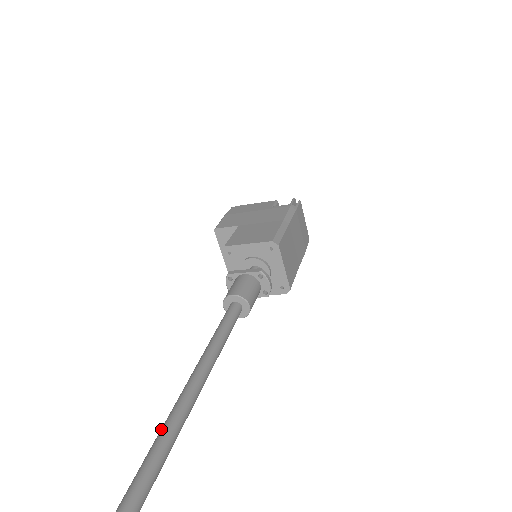
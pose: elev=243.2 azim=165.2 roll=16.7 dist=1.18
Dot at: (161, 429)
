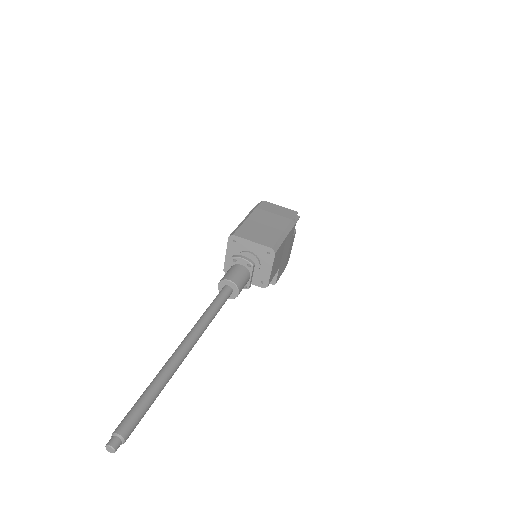
Dot at: occluded
